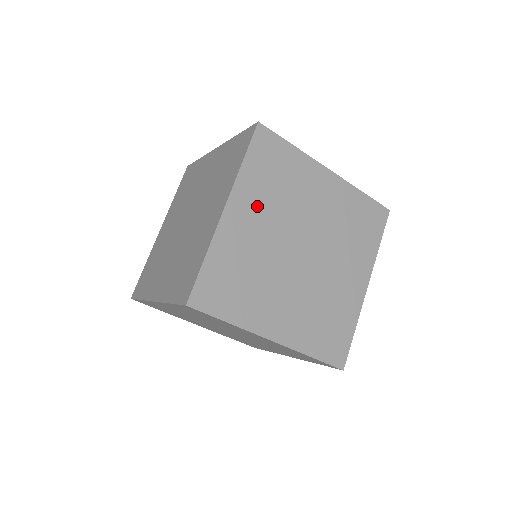
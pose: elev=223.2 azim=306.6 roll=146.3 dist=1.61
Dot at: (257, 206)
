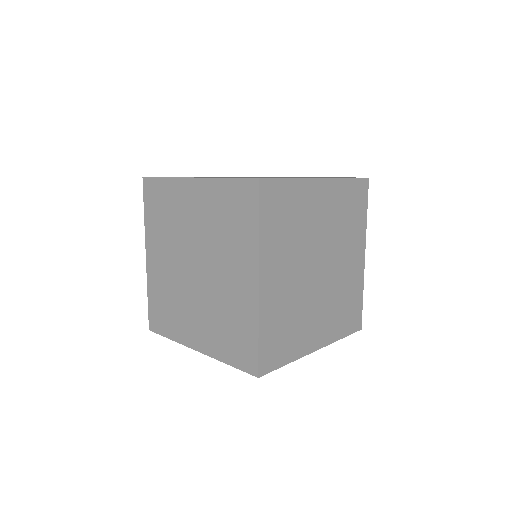
Dot at: (280, 259)
